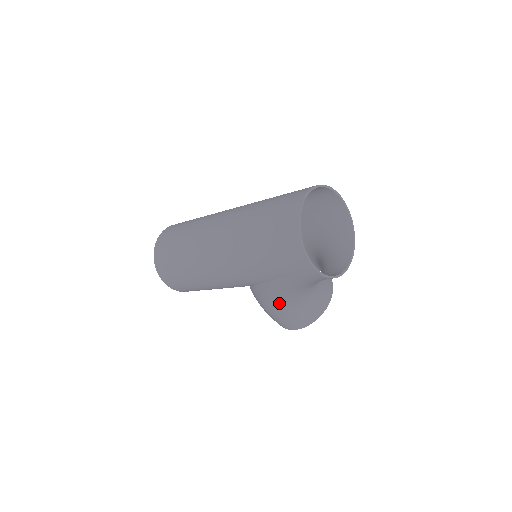
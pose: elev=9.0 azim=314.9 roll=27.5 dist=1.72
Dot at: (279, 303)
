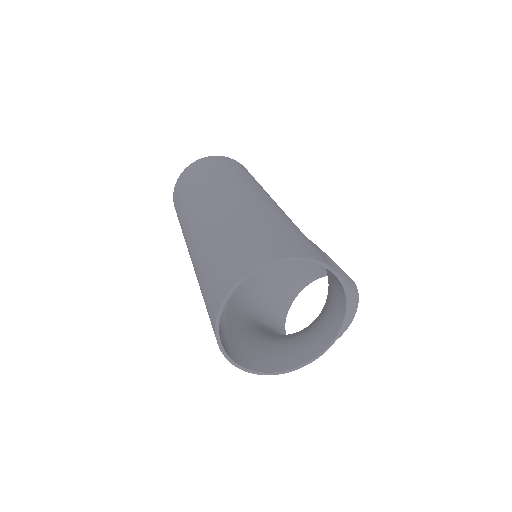
Dot at: occluded
